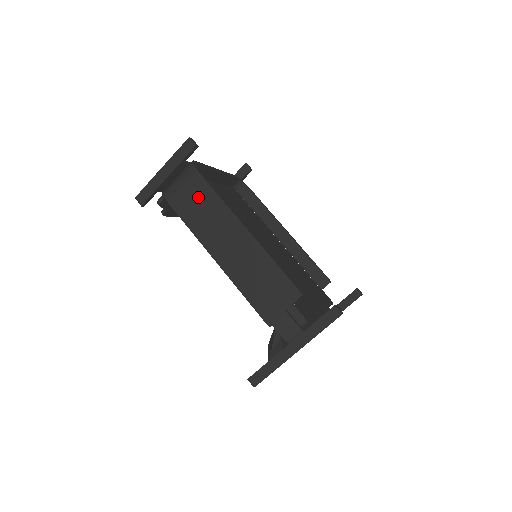
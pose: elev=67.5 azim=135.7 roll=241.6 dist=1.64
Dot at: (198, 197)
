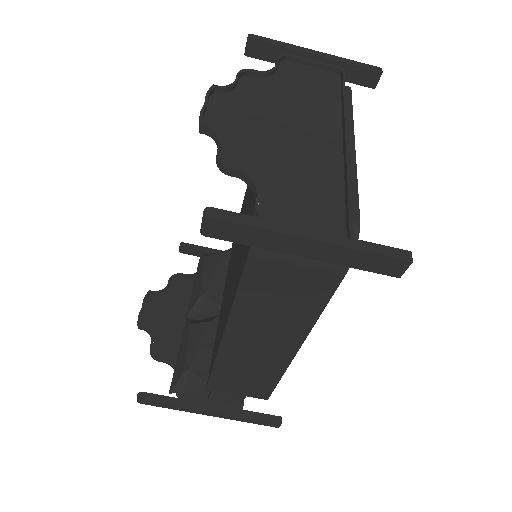
Dot at: (298, 290)
